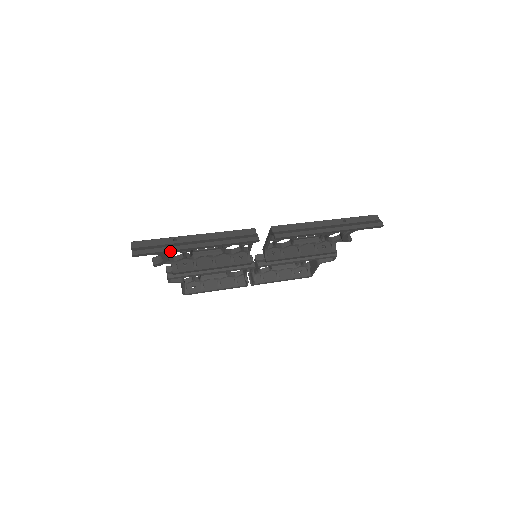
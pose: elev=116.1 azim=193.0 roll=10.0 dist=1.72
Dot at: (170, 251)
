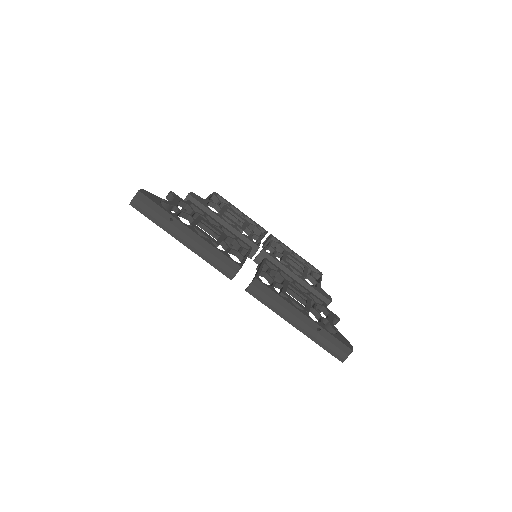
Dot at: (159, 225)
